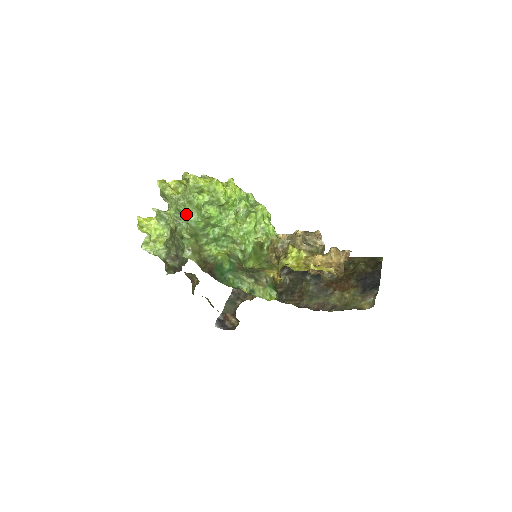
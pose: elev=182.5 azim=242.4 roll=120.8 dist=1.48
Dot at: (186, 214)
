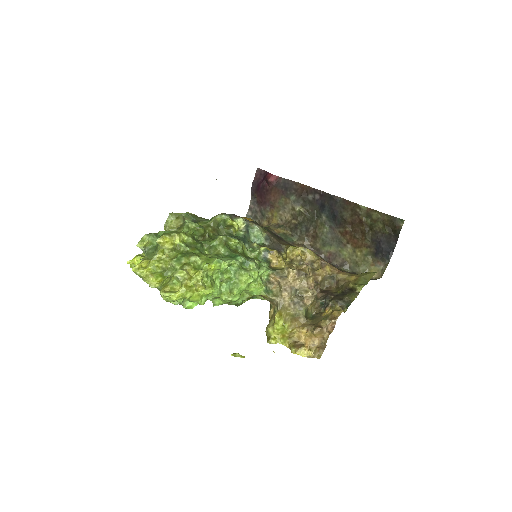
Dot at: occluded
